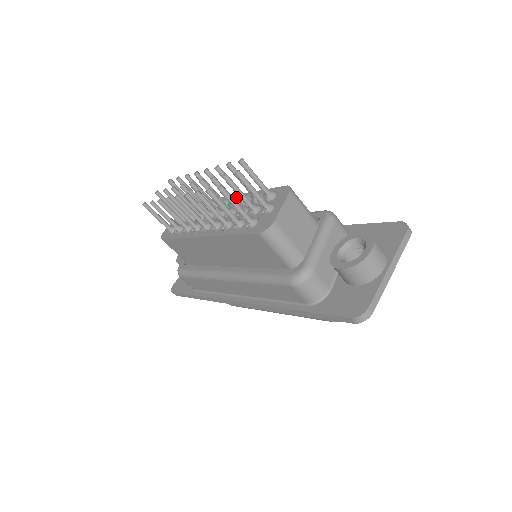
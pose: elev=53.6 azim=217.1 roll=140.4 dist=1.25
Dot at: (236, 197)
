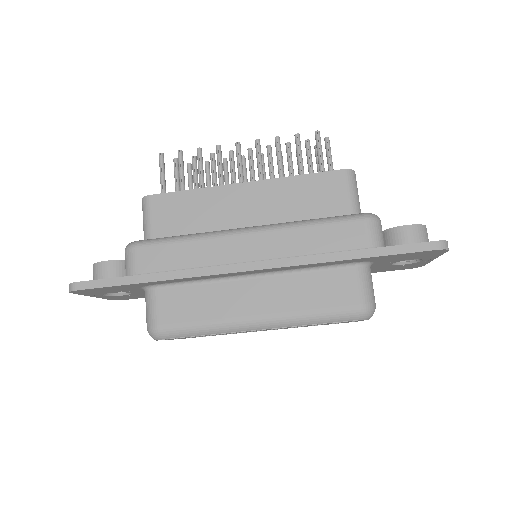
Dot at: occluded
